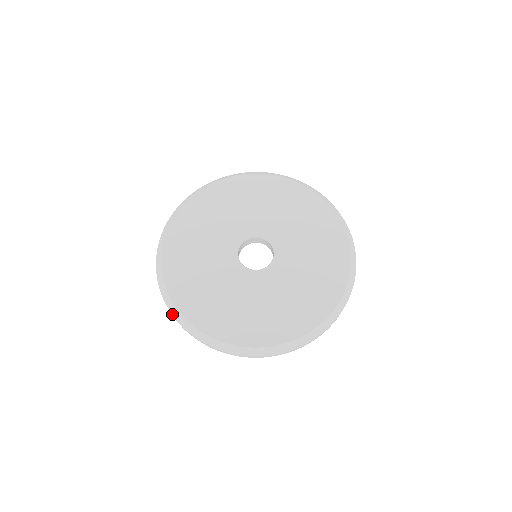
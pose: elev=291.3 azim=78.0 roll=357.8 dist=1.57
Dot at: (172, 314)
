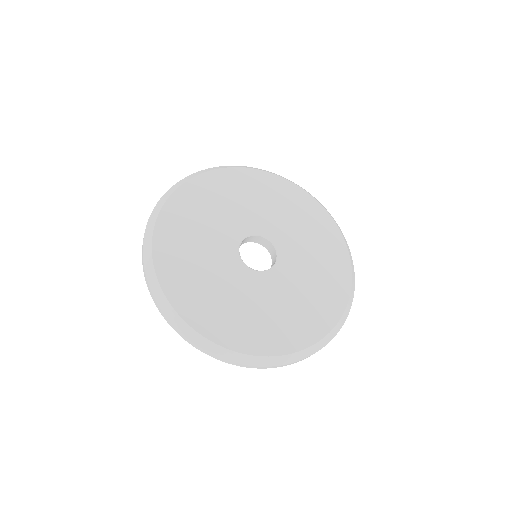
Dot at: (194, 343)
